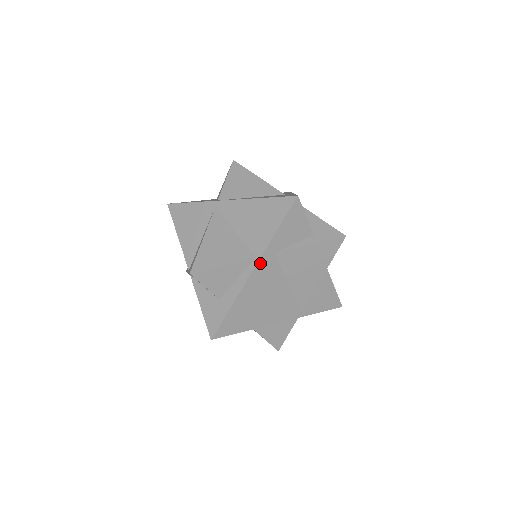
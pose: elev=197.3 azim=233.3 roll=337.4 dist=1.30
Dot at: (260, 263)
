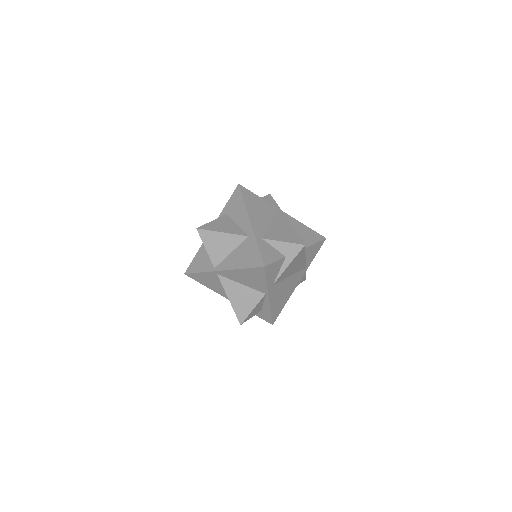
Dot at: (270, 294)
